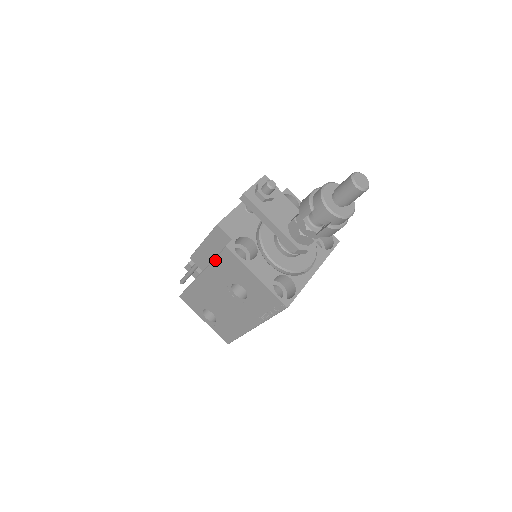
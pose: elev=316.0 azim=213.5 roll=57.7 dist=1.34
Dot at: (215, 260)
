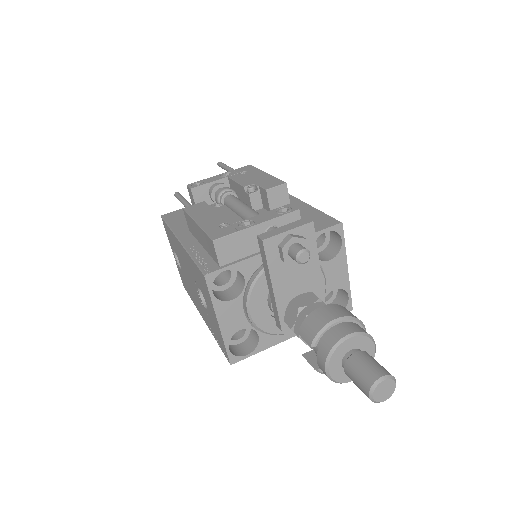
Dot at: (193, 261)
